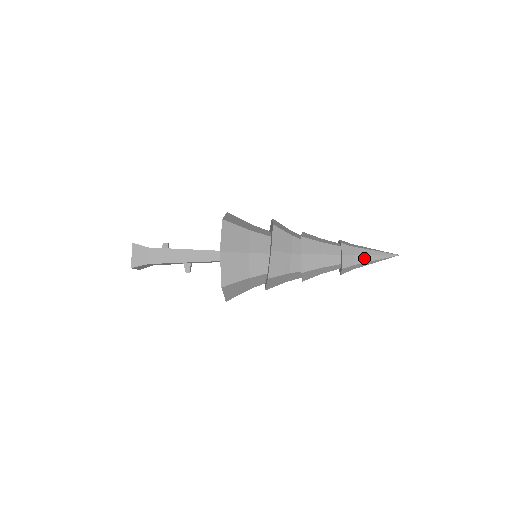
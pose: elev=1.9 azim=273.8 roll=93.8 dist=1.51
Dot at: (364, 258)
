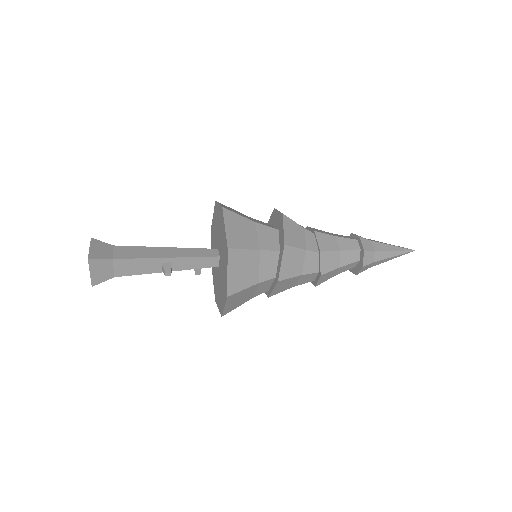
Dot at: (382, 246)
